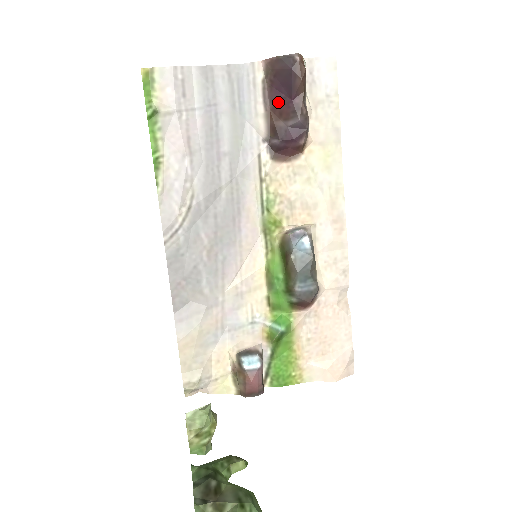
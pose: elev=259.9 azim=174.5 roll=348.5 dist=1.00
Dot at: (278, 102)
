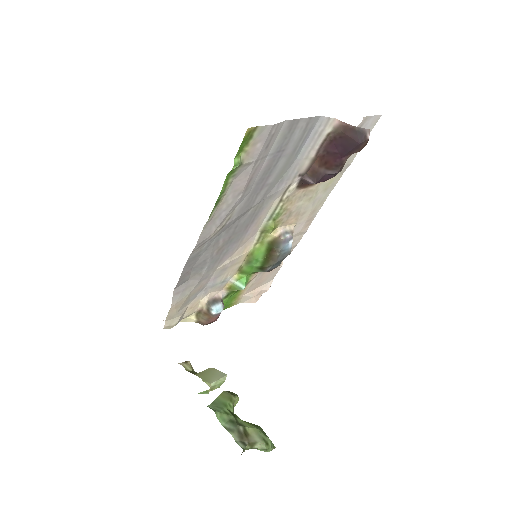
Dot at: (329, 154)
